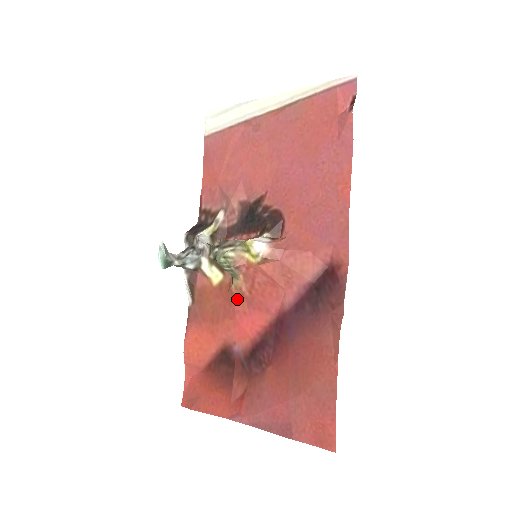
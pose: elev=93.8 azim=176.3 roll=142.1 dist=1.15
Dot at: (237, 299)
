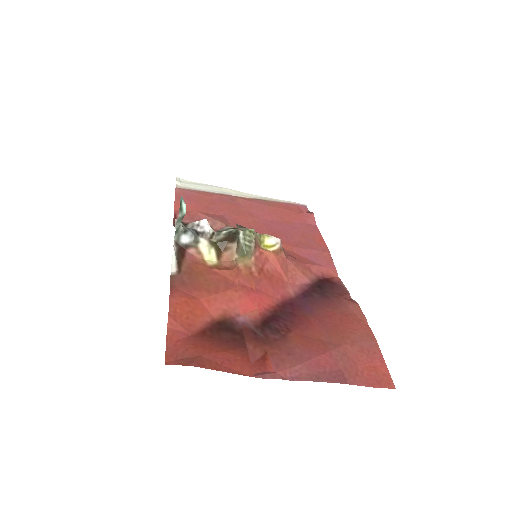
Dot at: (245, 275)
